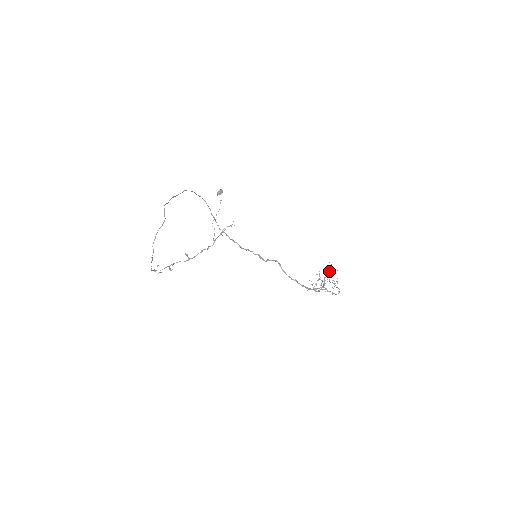
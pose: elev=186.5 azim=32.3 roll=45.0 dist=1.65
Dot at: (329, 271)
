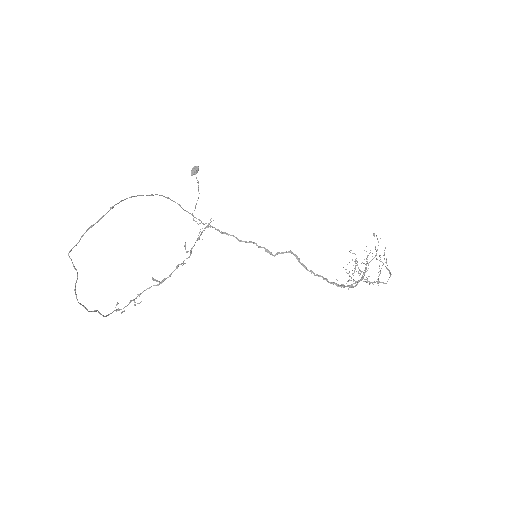
Dot at: (370, 252)
